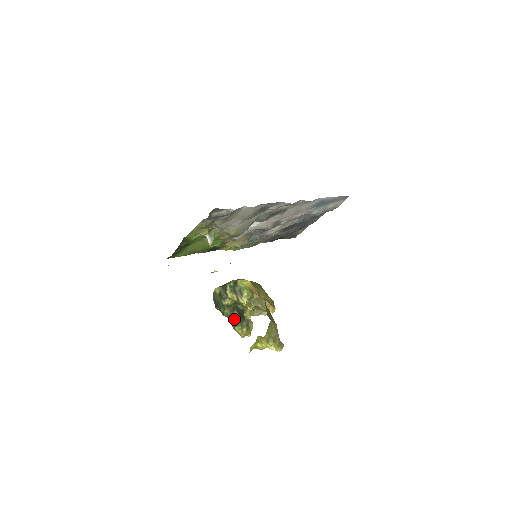
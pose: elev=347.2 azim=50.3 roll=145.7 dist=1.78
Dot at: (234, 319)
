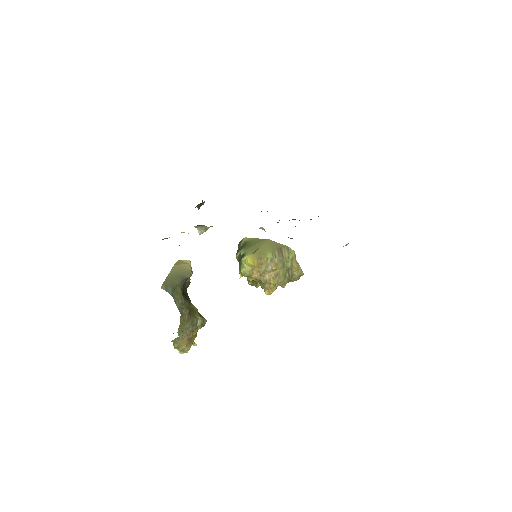
Dot at: occluded
